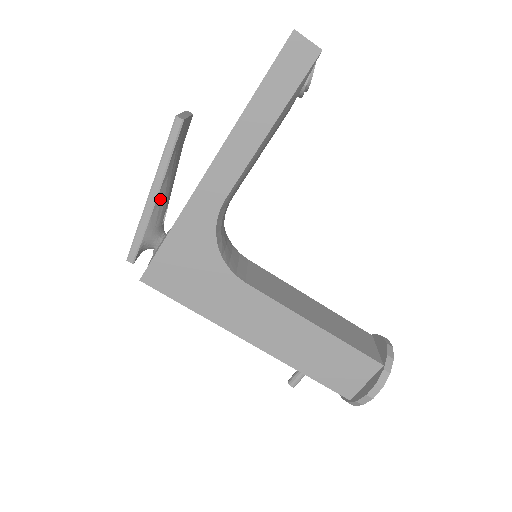
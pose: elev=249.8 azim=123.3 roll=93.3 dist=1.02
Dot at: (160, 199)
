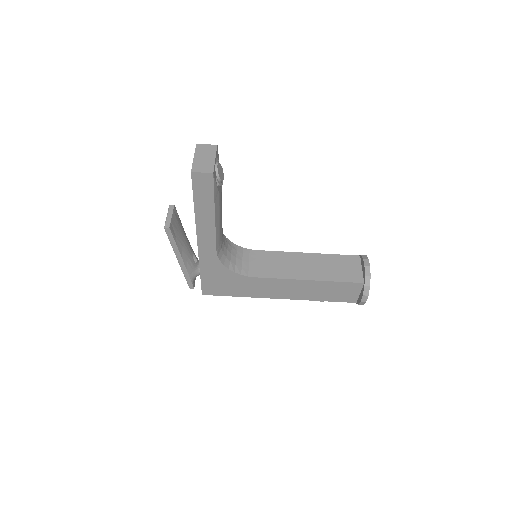
Dot at: (185, 260)
